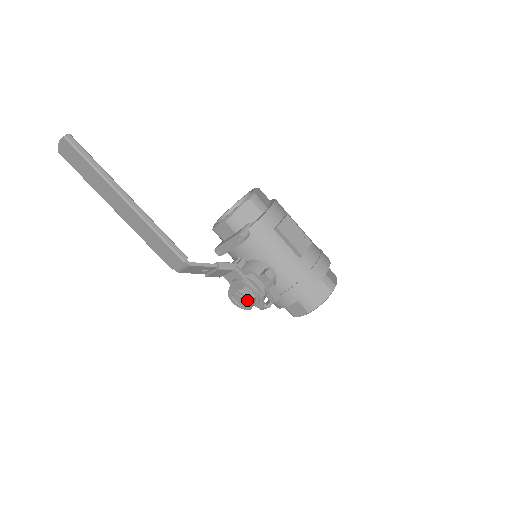
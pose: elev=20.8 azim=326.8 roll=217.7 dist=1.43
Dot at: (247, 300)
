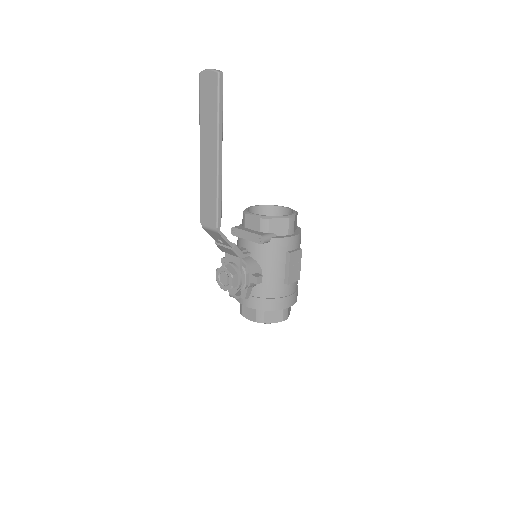
Dot at: (230, 284)
